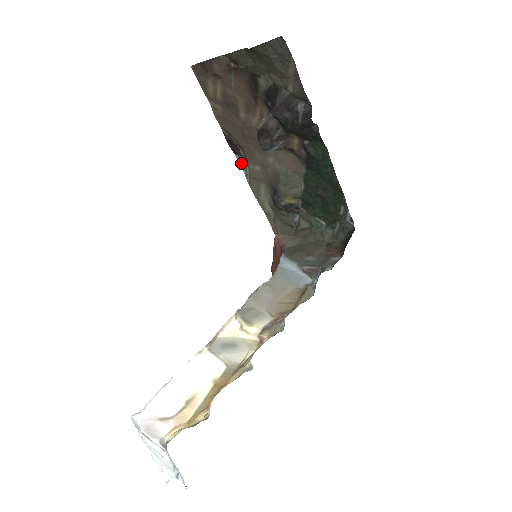
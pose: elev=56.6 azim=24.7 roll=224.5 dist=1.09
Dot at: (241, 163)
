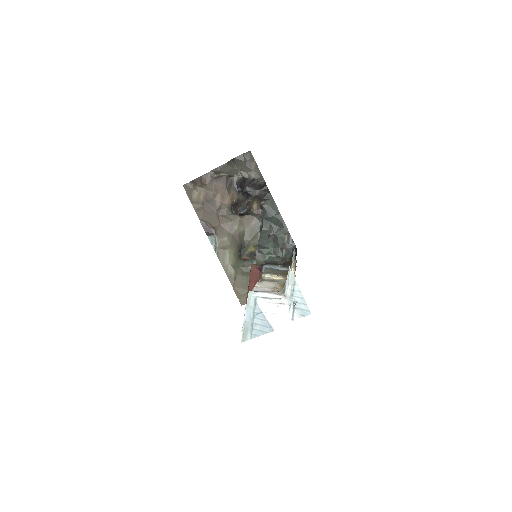
Dot at: (212, 241)
